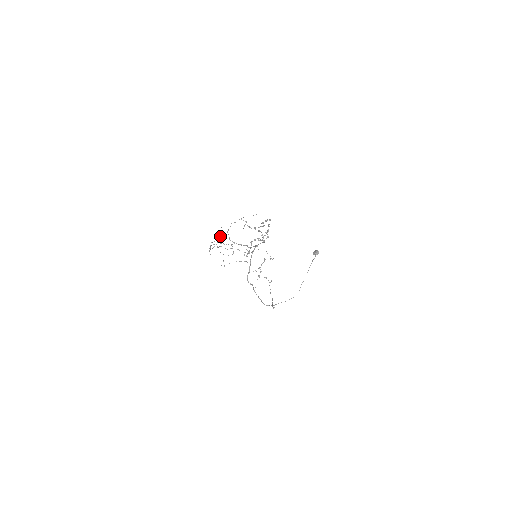
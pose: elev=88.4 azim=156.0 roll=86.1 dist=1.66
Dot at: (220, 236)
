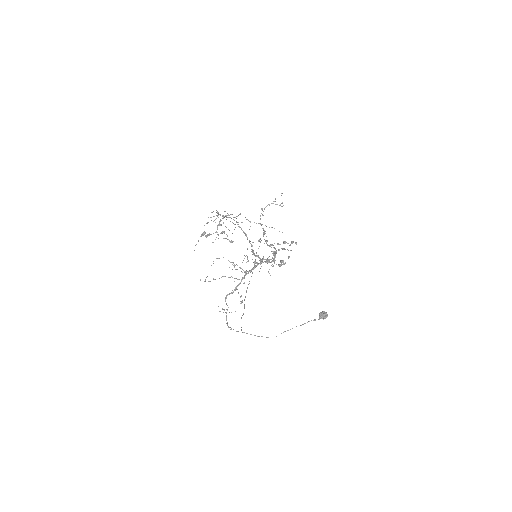
Dot at: (222, 232)
